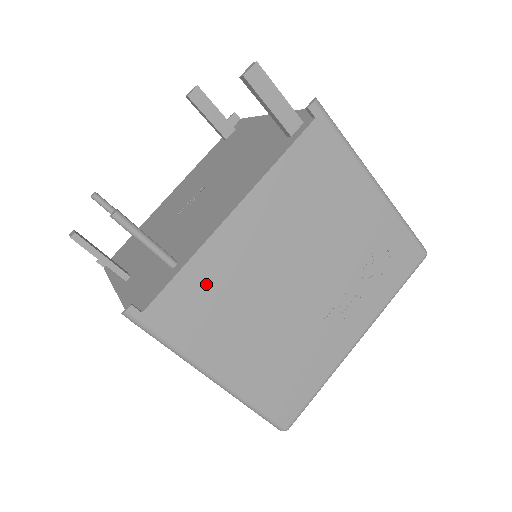
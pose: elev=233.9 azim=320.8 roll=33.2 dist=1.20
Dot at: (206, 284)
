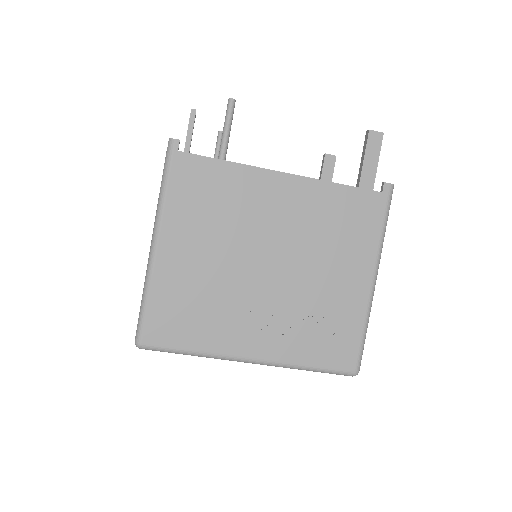
Dot at: (223, 186)
